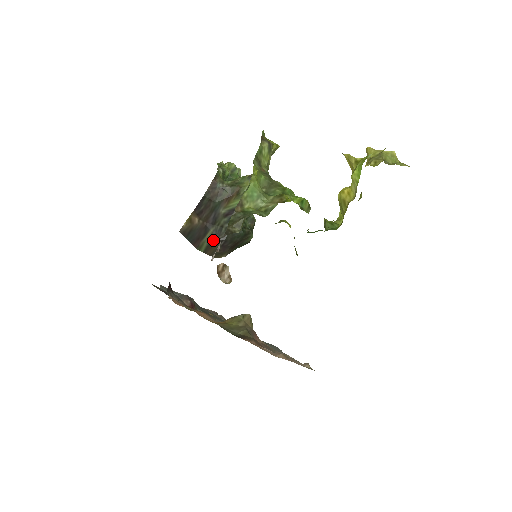
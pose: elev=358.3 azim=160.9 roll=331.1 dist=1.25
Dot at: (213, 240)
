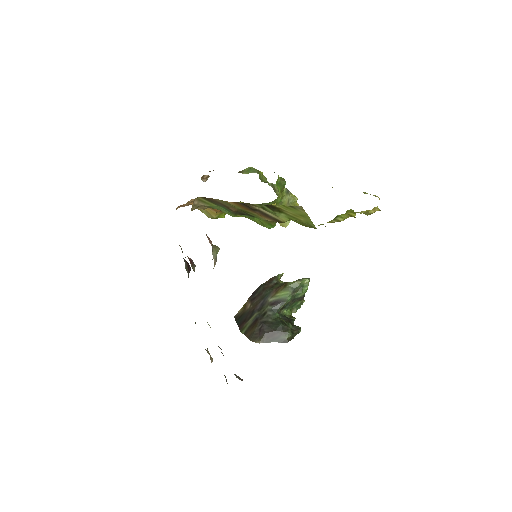
Dot at: (254, 322)
